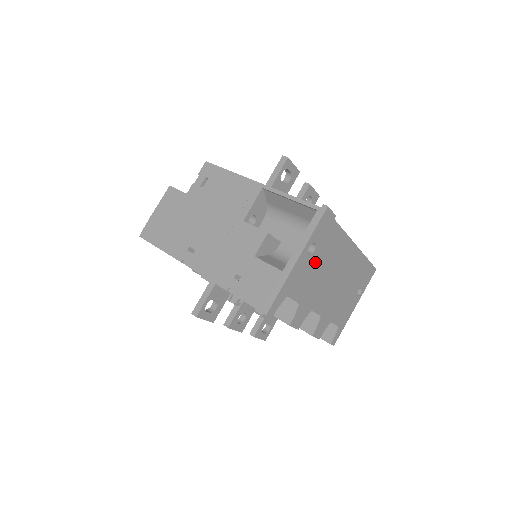
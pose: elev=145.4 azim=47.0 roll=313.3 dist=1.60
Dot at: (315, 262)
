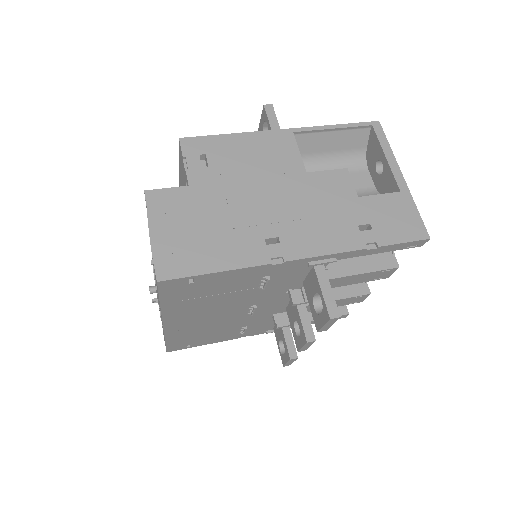
Dot at: occluded
